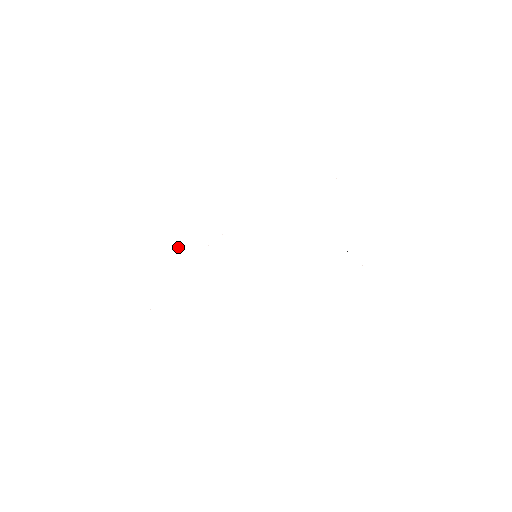
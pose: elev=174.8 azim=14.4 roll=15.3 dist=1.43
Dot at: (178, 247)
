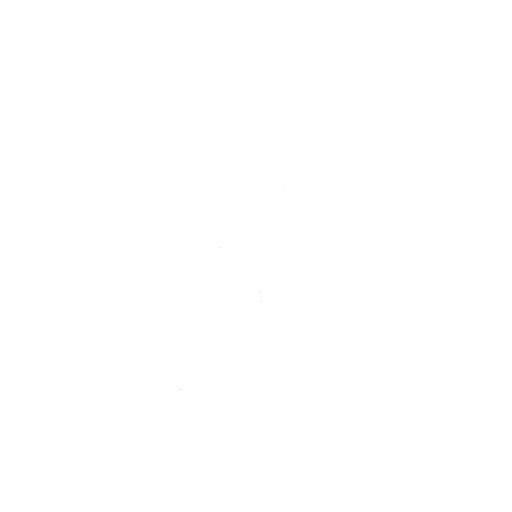
Dot at: occluded
